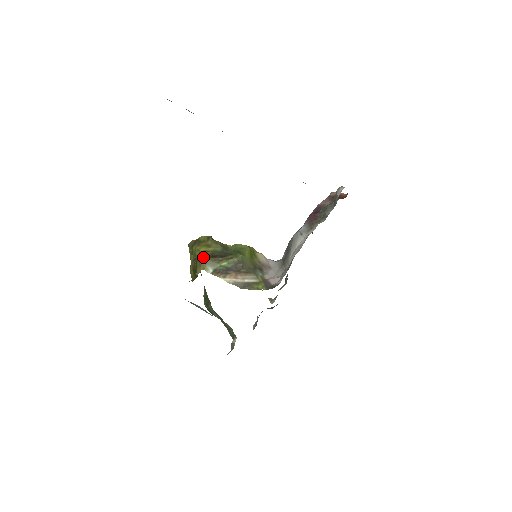
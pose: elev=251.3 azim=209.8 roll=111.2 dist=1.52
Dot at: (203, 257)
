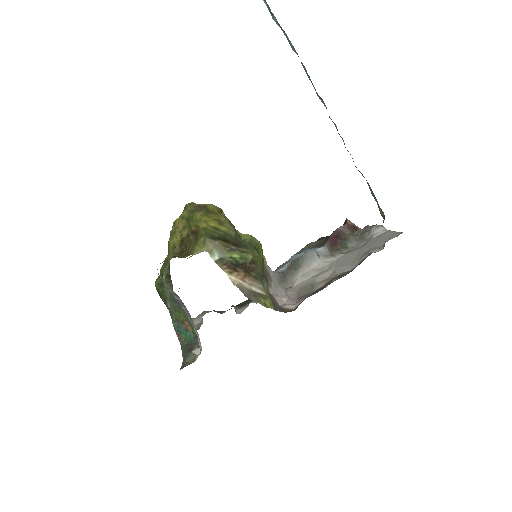
Dot at: (212, 235)
